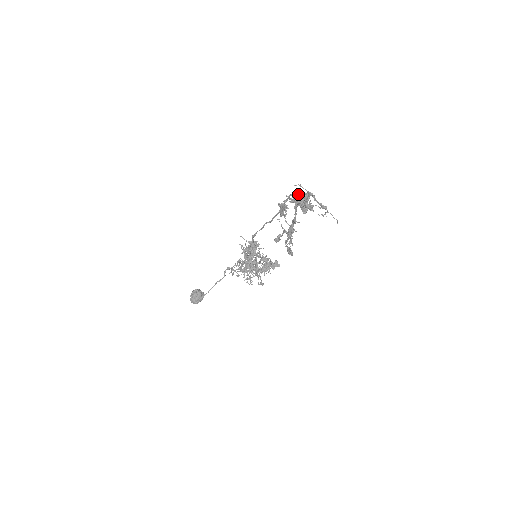
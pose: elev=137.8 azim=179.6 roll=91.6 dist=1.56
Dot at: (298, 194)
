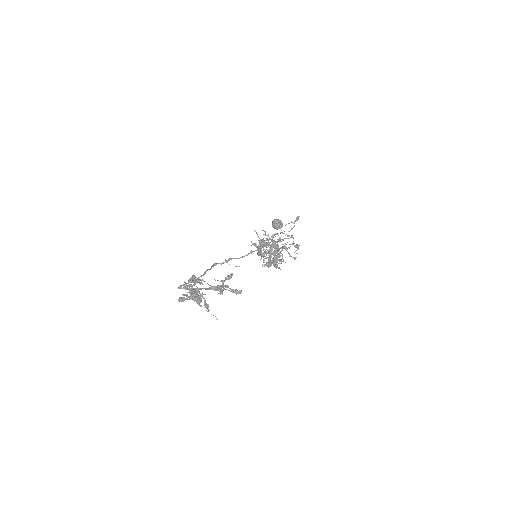
Dot at: (186, 288)
